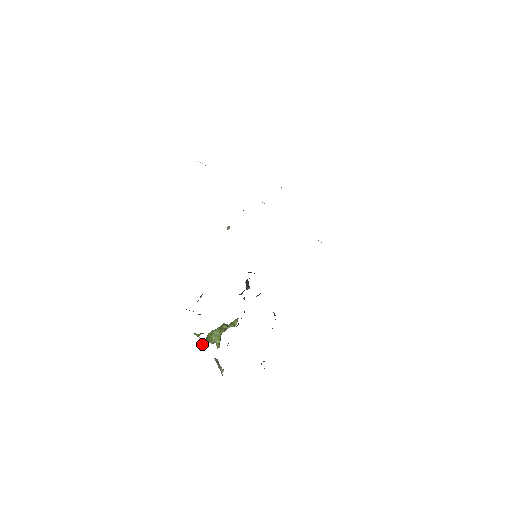
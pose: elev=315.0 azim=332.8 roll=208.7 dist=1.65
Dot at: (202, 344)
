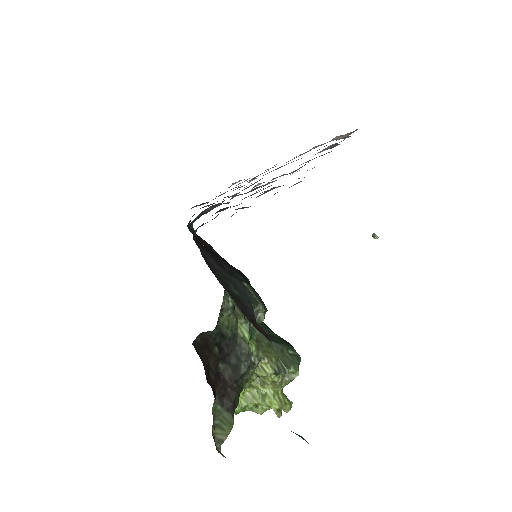
Dot at: (256, 412)
